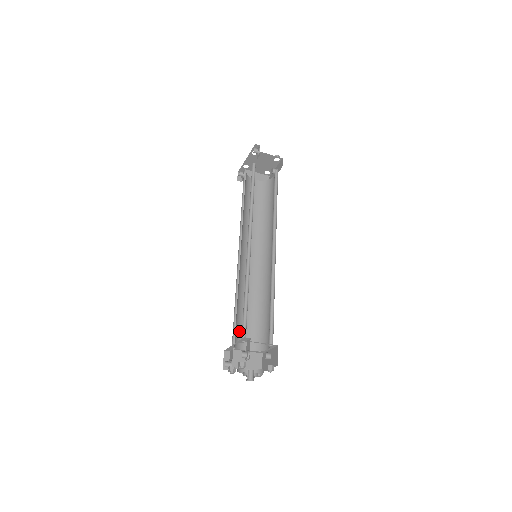
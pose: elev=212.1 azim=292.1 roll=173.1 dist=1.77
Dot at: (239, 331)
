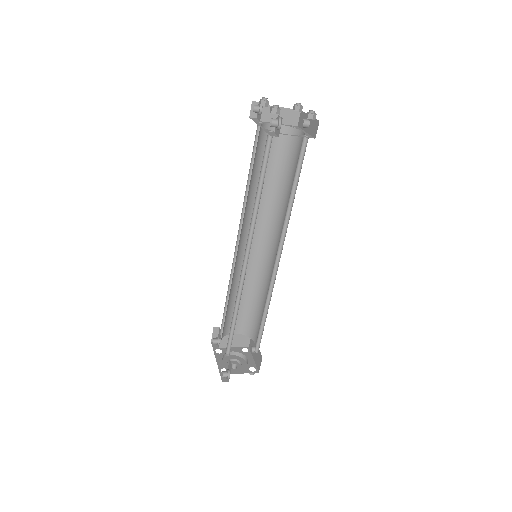
Dot at: (229, 320)
